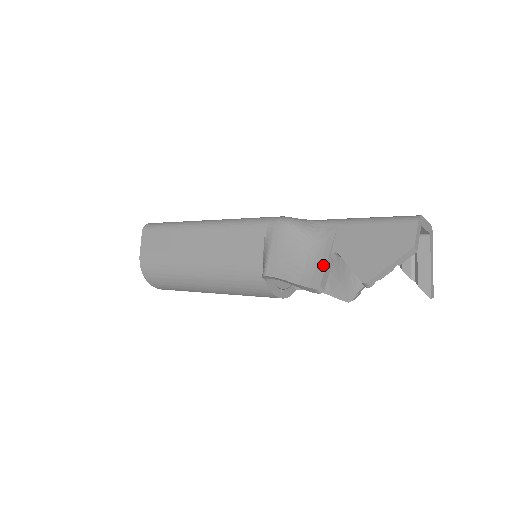
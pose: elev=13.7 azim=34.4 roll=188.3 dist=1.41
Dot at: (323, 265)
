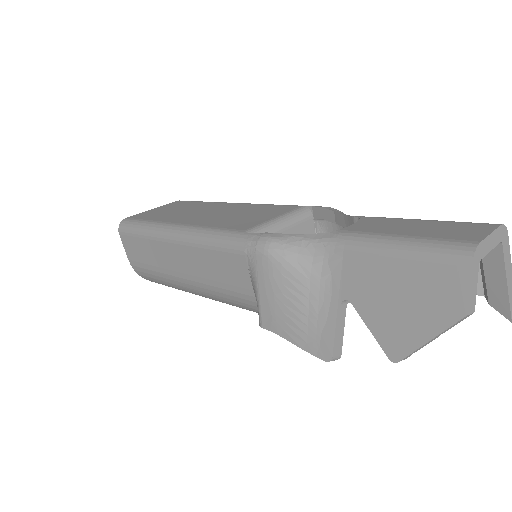
Dot at: (332, 324)
